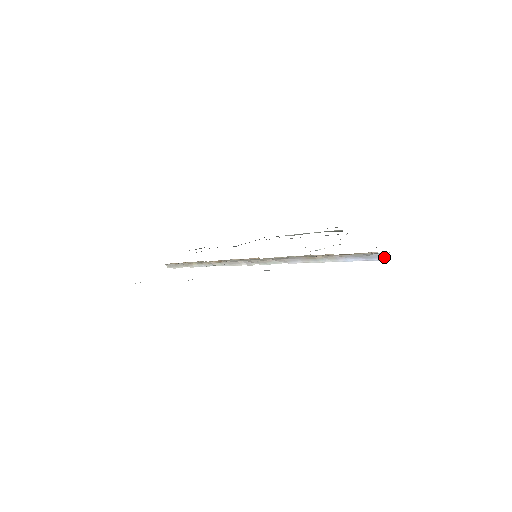
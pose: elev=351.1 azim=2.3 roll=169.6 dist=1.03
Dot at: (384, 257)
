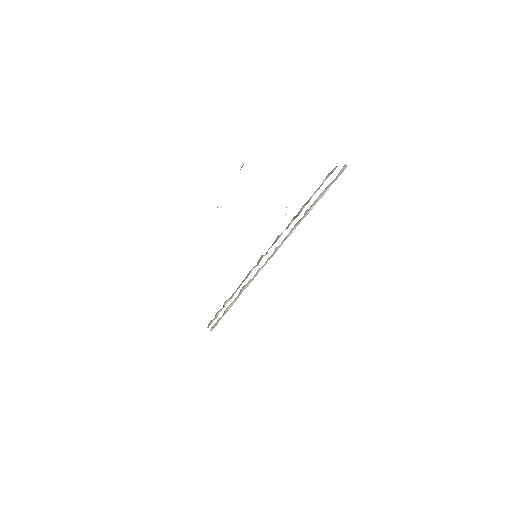
Dot at: (344, 168)
